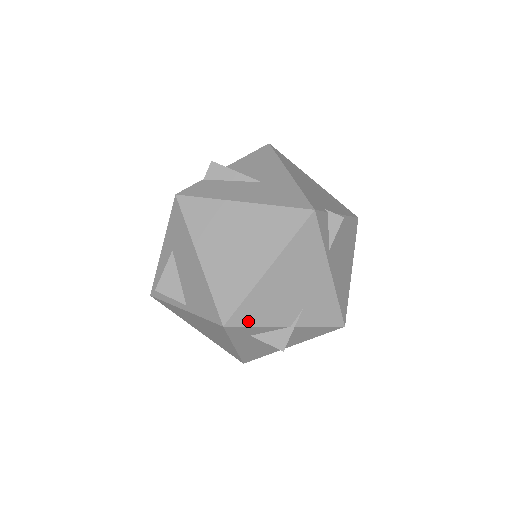
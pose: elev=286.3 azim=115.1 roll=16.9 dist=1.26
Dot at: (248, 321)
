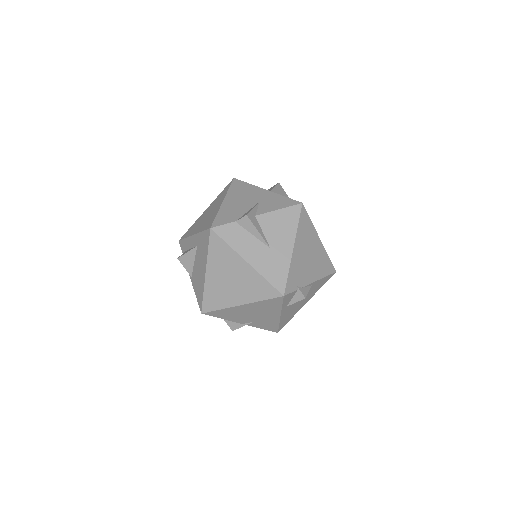
Dot at: (217, 316)
